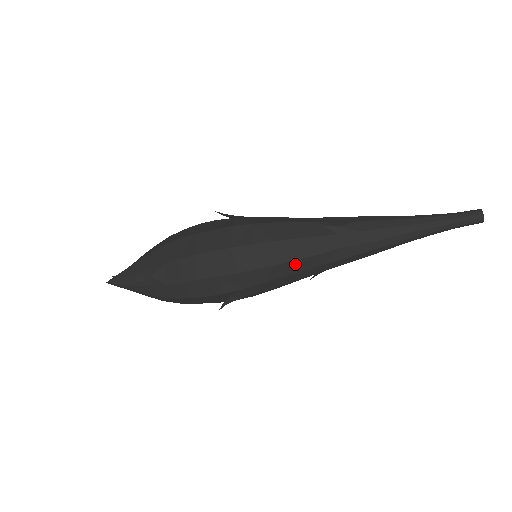
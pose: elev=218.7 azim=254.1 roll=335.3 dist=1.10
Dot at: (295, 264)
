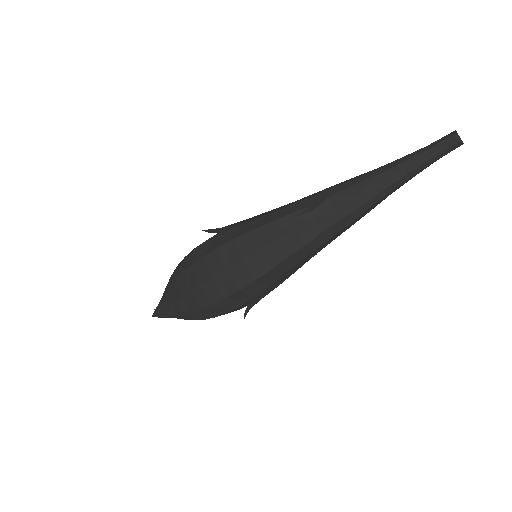
Dot at: (287, 262)
